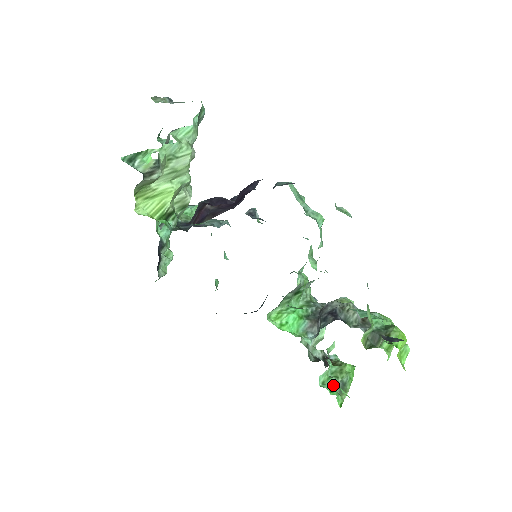
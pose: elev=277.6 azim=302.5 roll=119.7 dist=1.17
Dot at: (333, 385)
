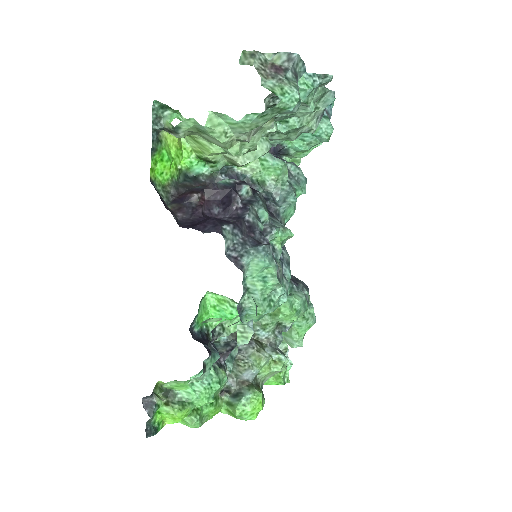
Dot at: occluded
